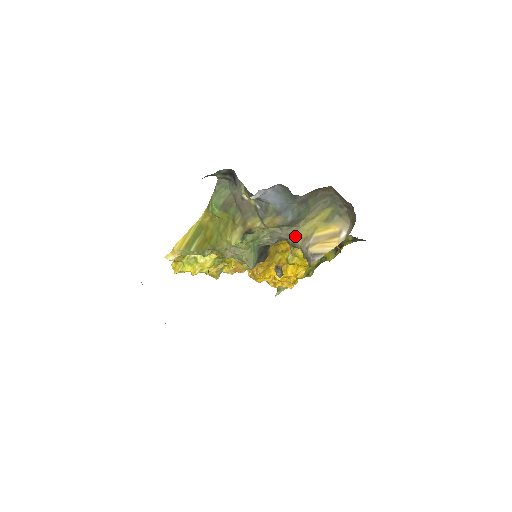
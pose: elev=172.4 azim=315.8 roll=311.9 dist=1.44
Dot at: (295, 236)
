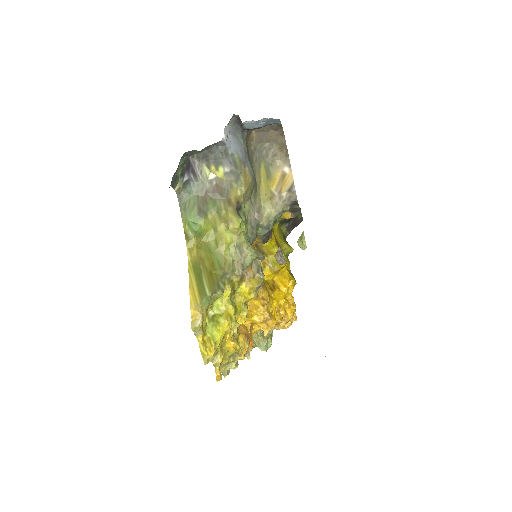
Dot at: (263, 209)
